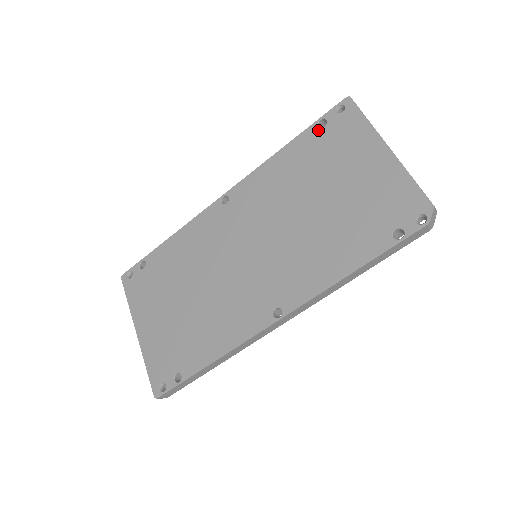
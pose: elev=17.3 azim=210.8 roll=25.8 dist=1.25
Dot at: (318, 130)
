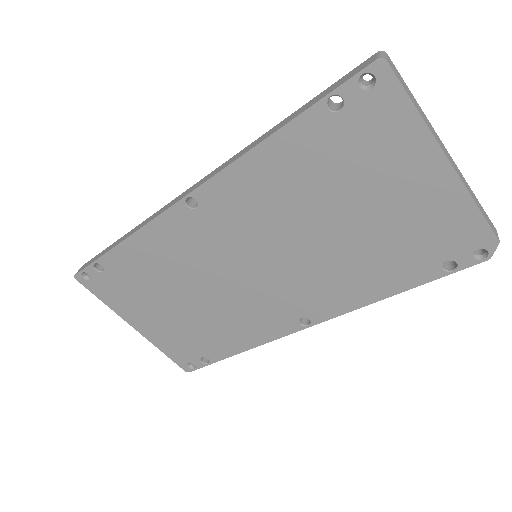
Dot at: (329, 116)
